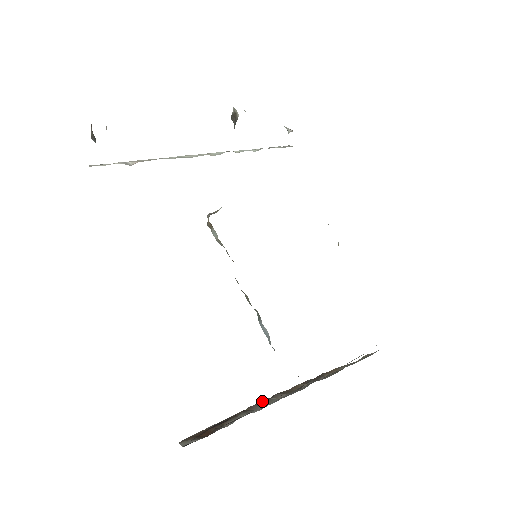
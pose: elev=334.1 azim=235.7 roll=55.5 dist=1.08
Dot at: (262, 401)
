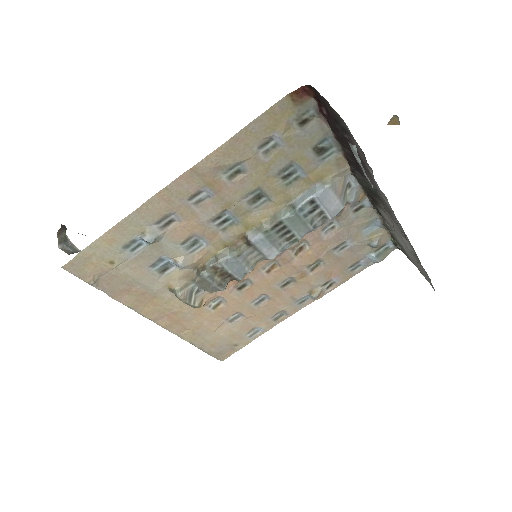
Dot at: occluded
